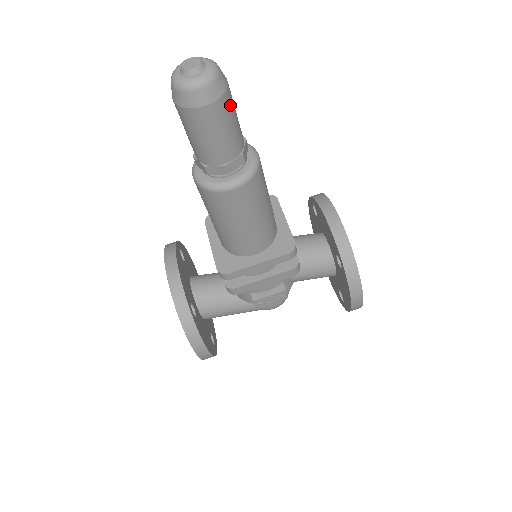
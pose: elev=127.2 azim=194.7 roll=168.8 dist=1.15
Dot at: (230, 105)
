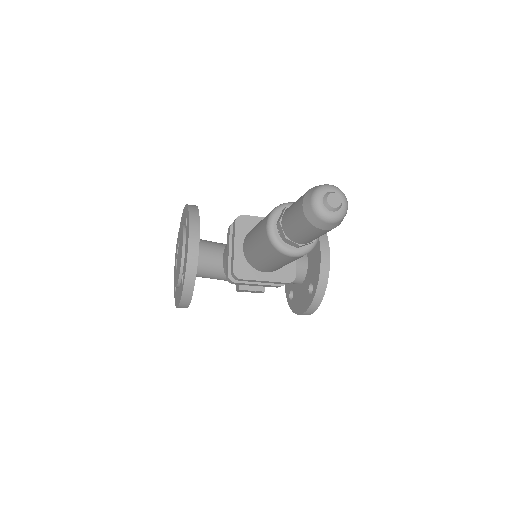
Dot at: occluded
